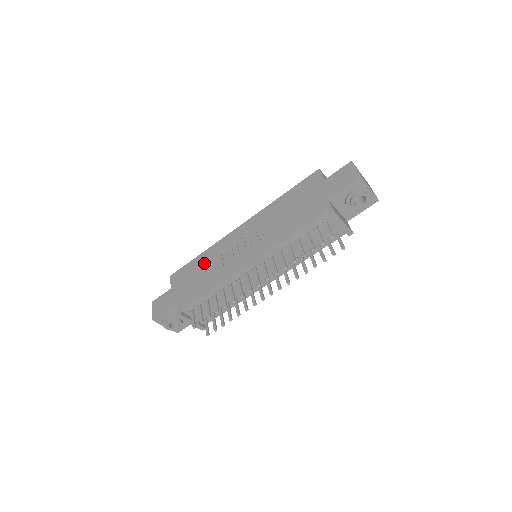
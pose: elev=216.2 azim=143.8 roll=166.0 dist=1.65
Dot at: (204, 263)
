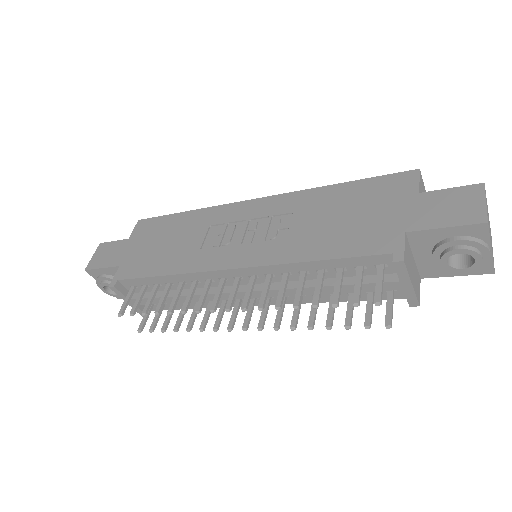
Dot at: (182, 228)
